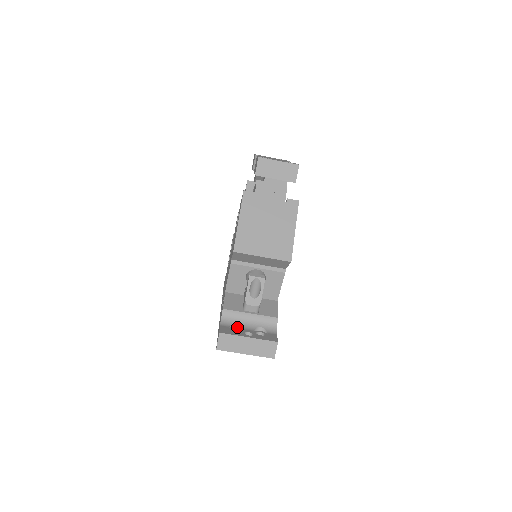
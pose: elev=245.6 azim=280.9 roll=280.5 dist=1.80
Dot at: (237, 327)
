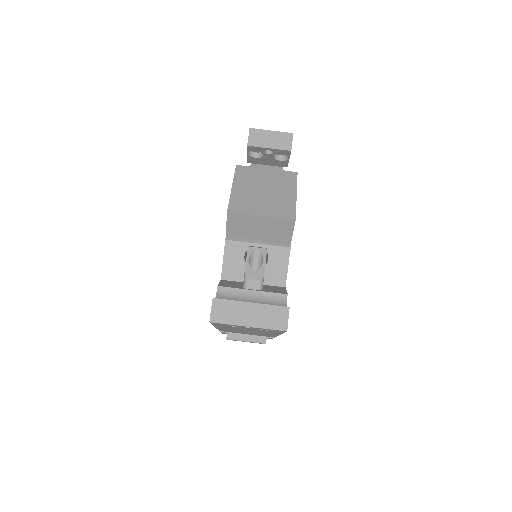
Dot at: occluded
